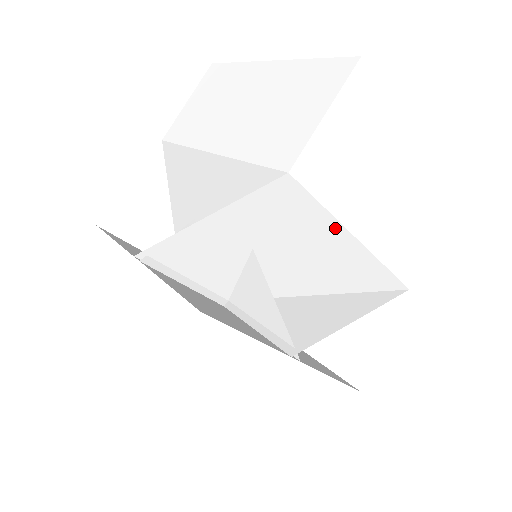
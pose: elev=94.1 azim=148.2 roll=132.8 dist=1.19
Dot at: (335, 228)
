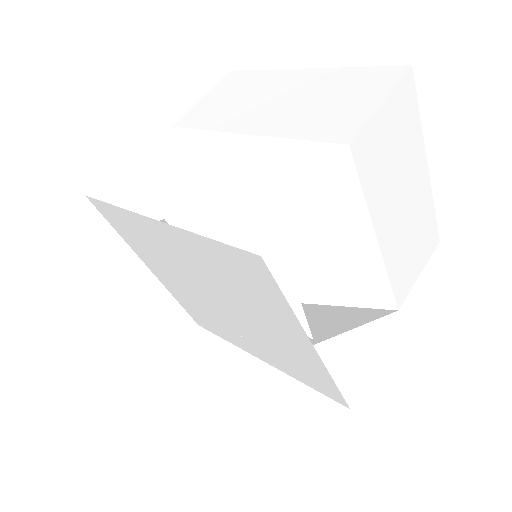
Dot at: (363, 221)
